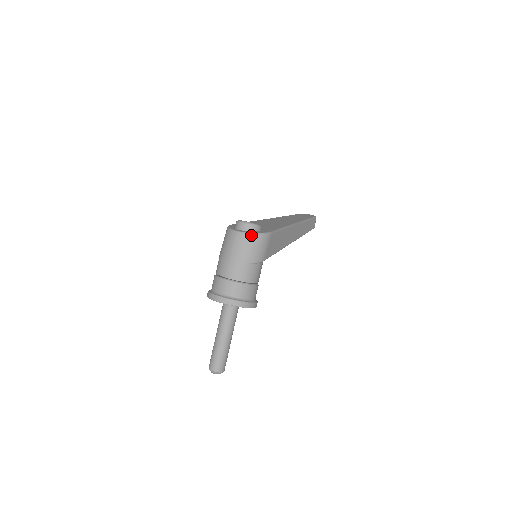
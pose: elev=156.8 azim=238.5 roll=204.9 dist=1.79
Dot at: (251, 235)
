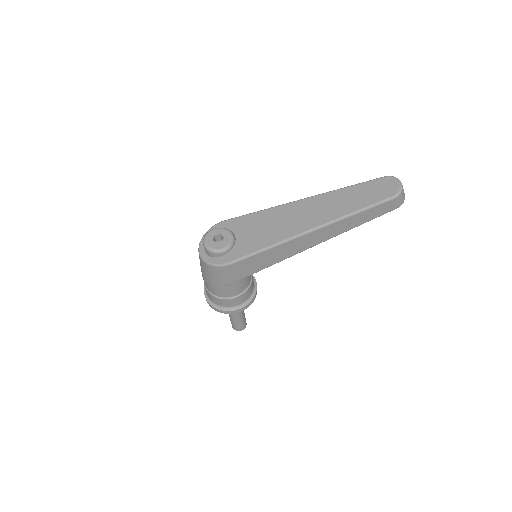
Dot at: (205, 263)
